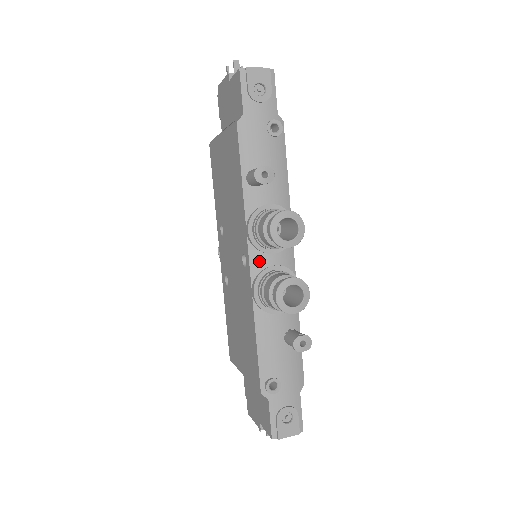
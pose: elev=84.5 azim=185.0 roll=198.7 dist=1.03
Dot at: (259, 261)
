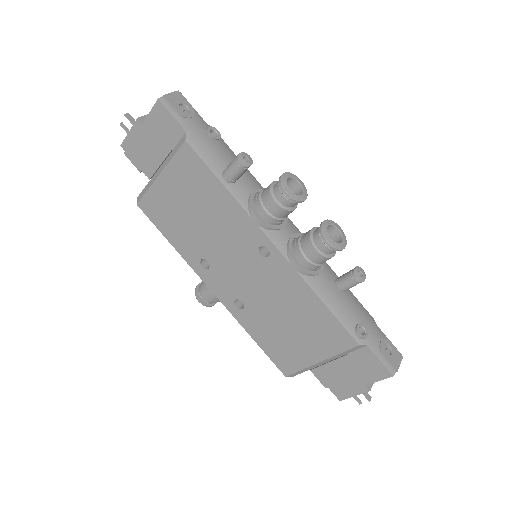
Dot at: (280, 239)
